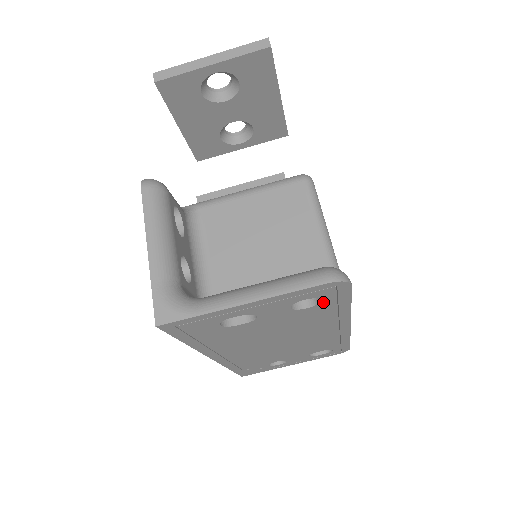
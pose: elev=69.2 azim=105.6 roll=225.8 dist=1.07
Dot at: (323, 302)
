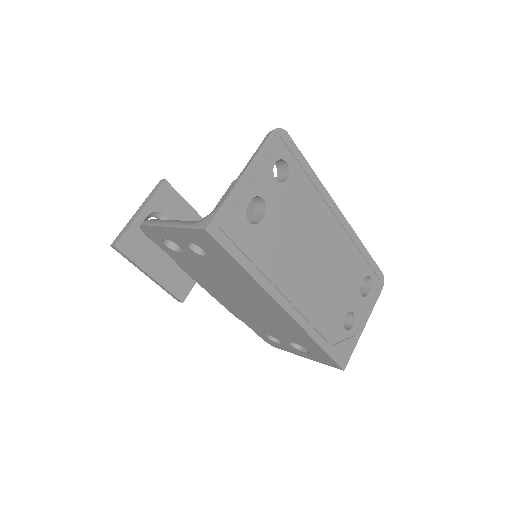
Dot at: (290, 167)
